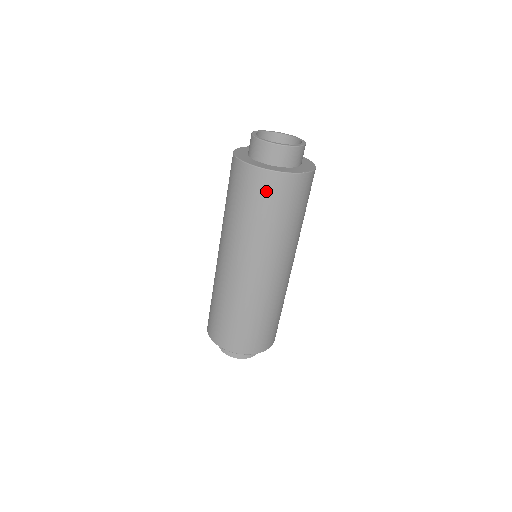
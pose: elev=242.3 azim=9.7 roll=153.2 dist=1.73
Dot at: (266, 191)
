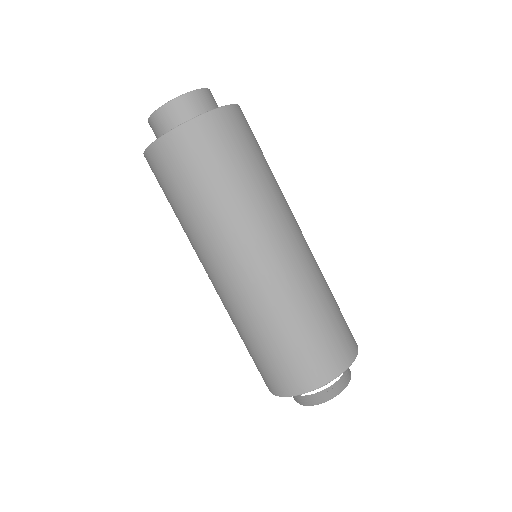
Dot at: (208, 144)
